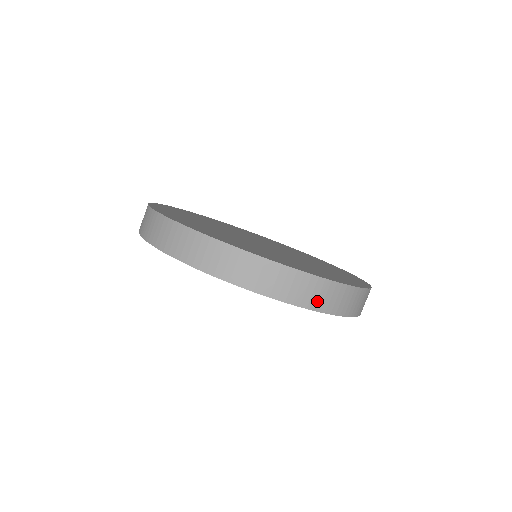
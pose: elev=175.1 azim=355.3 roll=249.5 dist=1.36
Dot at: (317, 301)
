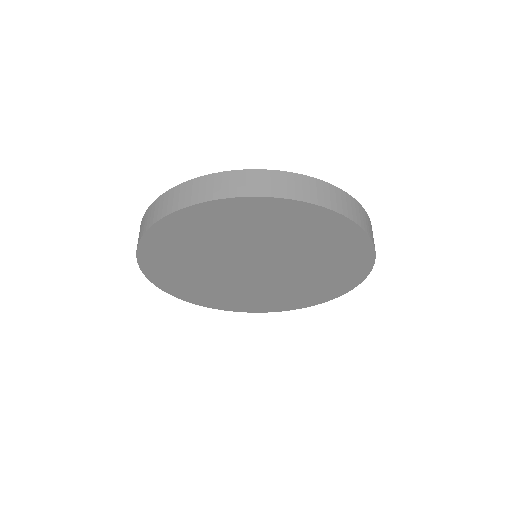
Dot at: (318, 197)
